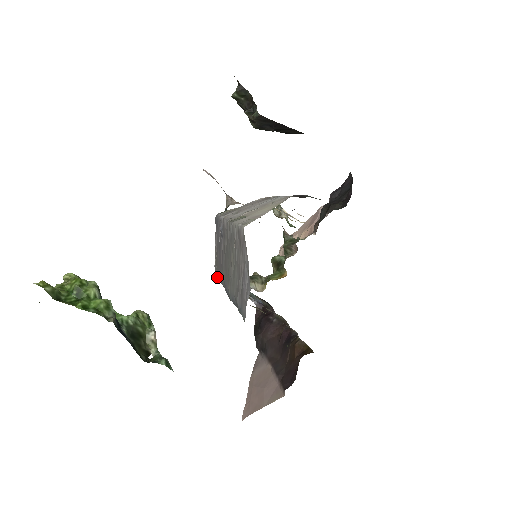
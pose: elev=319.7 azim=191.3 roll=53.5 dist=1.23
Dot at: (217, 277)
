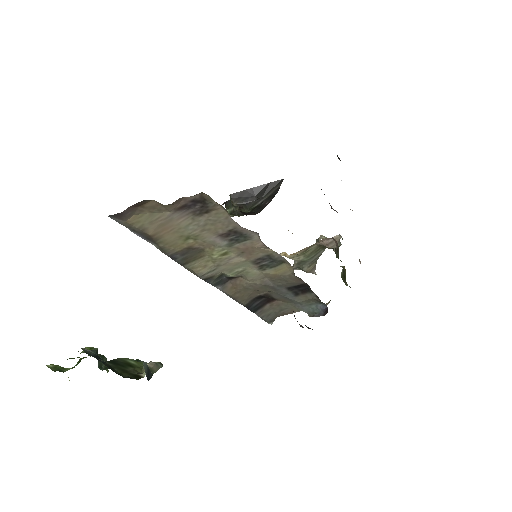
Dot at: (258, 316)
